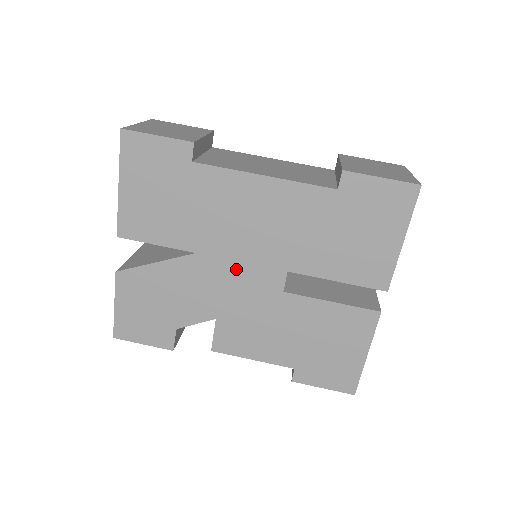
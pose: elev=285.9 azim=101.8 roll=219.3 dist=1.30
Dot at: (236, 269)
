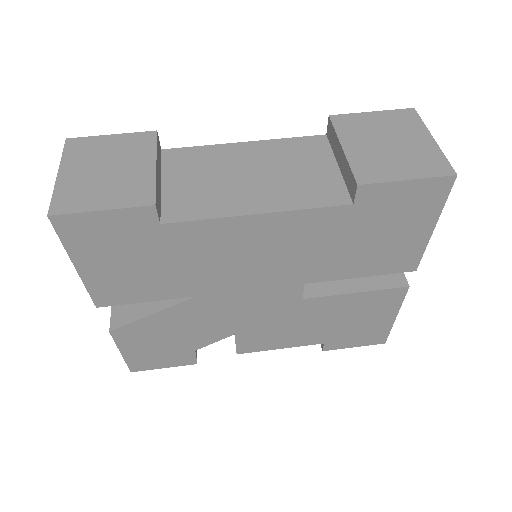
Dot at: (246, 296)
